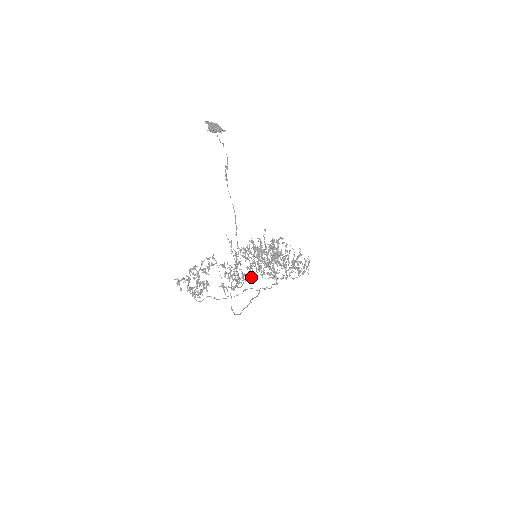
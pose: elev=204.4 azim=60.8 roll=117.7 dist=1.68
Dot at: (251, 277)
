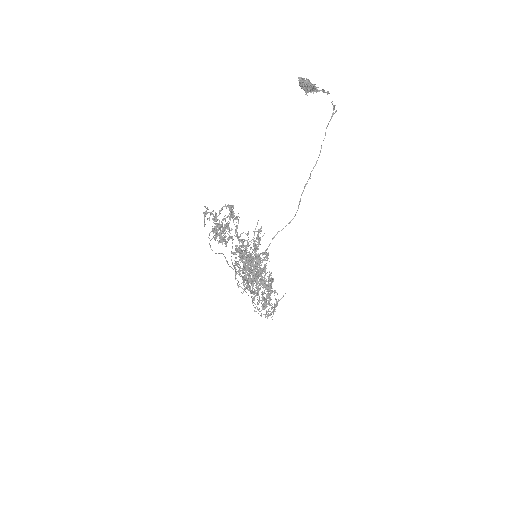
Dot at: (257, 268)
